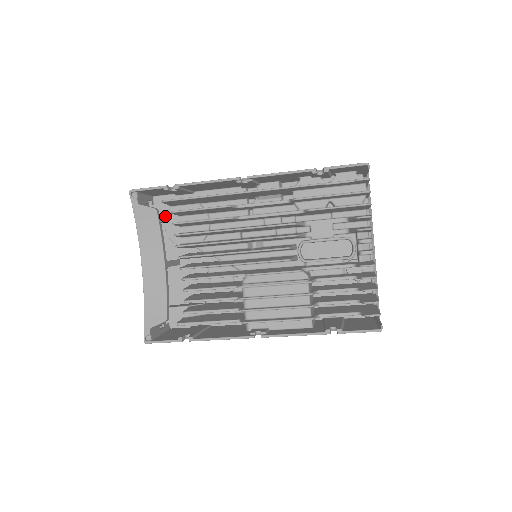
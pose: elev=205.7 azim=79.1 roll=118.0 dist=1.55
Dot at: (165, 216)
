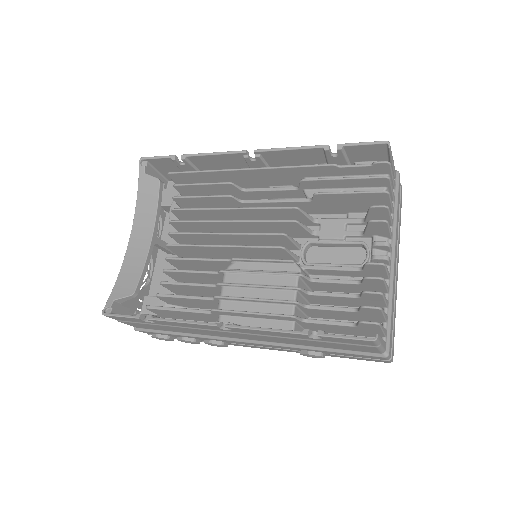
Dot at: (174, 201)
